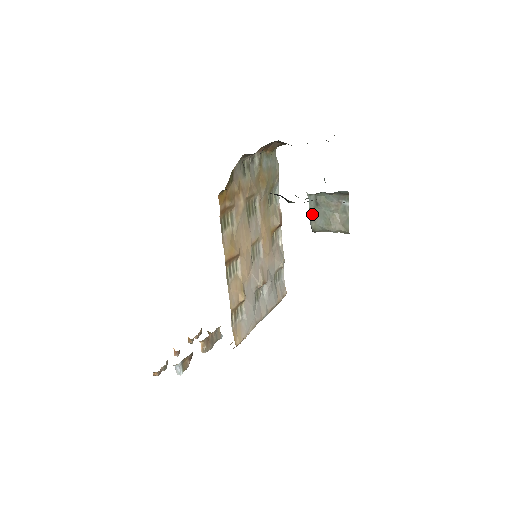
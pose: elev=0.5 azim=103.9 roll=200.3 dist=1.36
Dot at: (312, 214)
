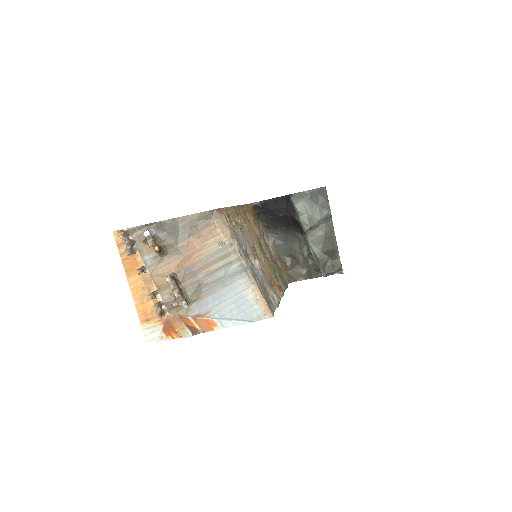
Dot at: occluded
